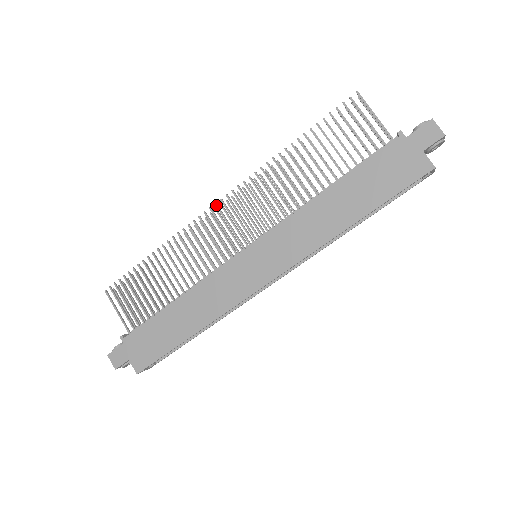
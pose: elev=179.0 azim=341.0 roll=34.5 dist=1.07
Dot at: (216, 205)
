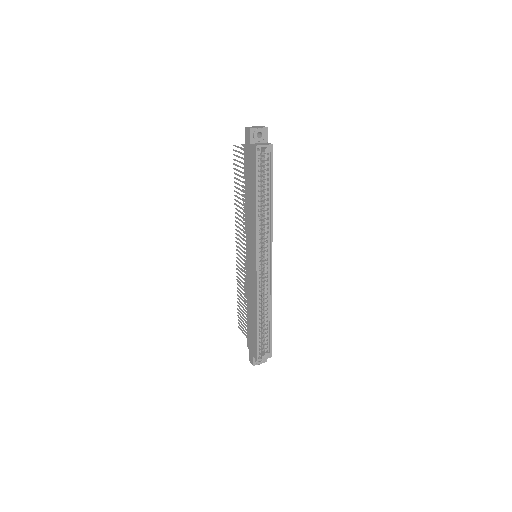
Dot at: (236, 246)
